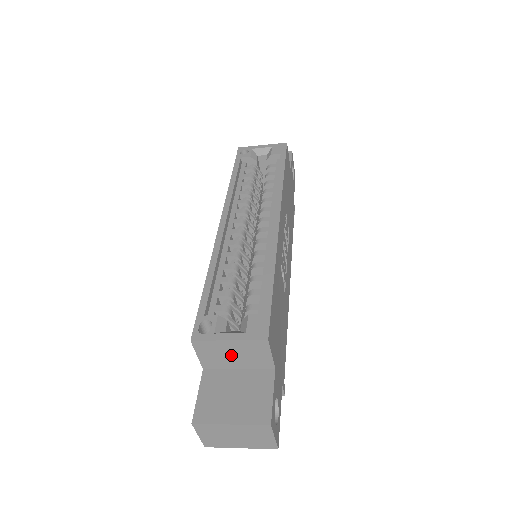
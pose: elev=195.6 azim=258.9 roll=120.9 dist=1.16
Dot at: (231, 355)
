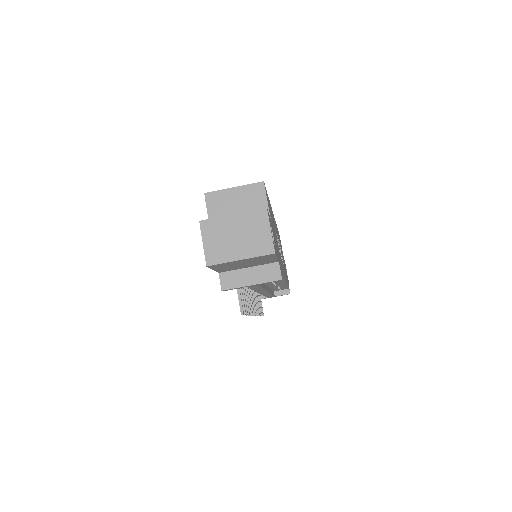
Dot at: (235, 207)
